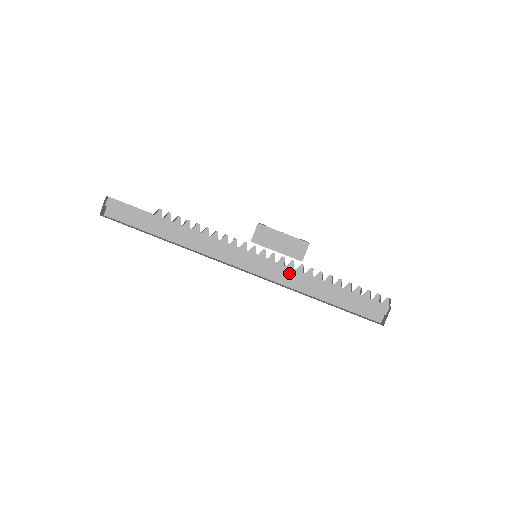
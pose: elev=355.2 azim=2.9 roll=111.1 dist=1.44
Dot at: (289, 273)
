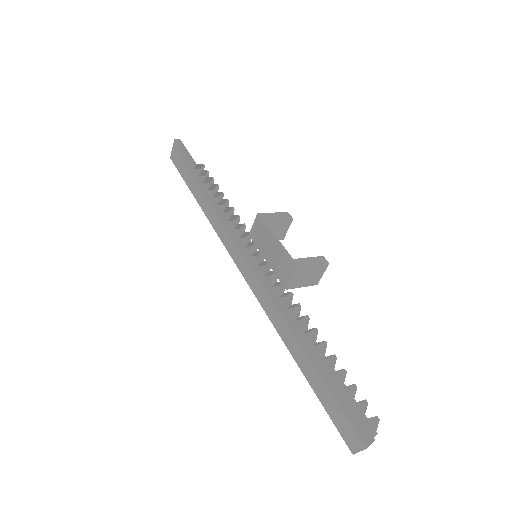
Dot at: occluded
